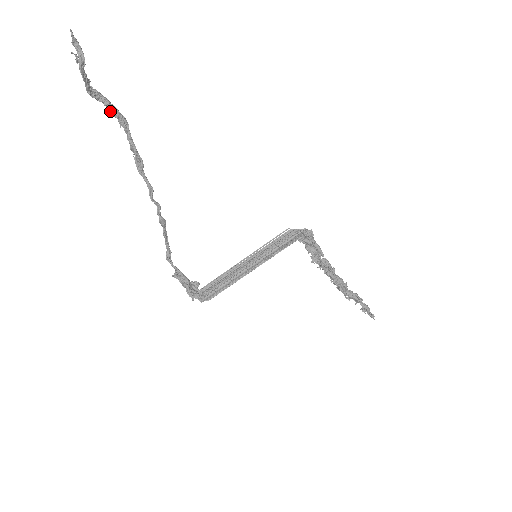
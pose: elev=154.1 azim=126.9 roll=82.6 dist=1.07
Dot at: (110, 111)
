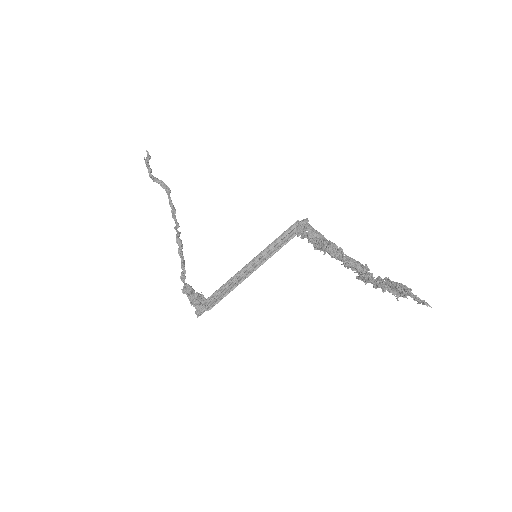
Dot at: (161, 185)
